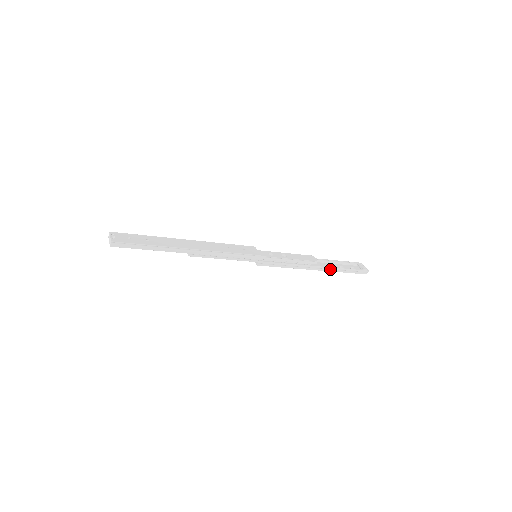
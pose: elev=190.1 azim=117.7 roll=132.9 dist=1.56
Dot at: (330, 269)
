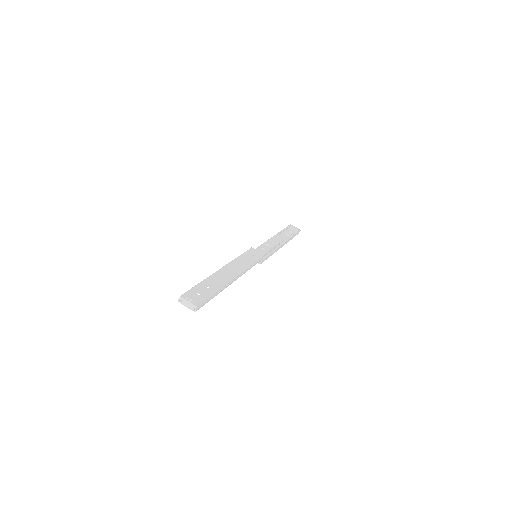
Dot at: (287, 241)
